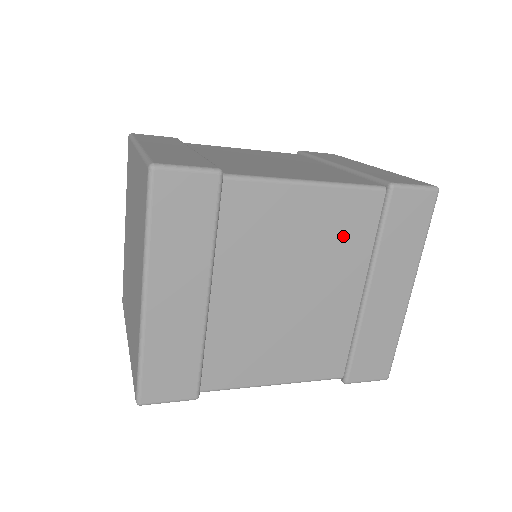
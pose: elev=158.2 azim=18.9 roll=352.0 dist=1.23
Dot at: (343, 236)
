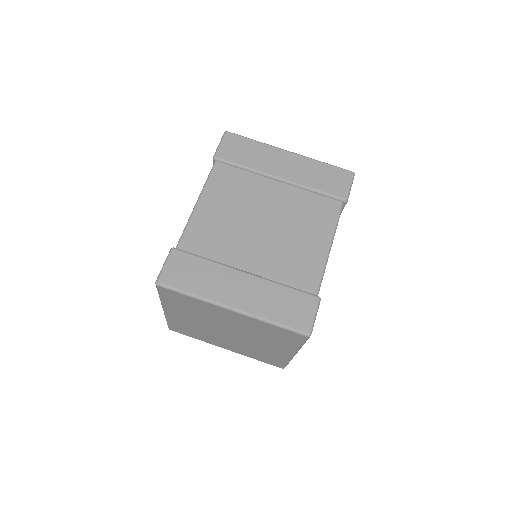
Dot at: occluded
